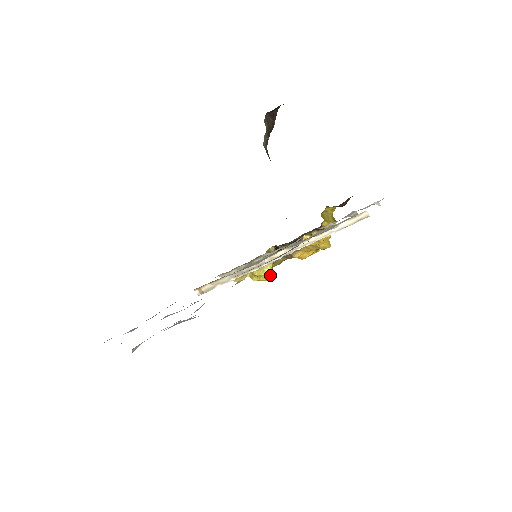
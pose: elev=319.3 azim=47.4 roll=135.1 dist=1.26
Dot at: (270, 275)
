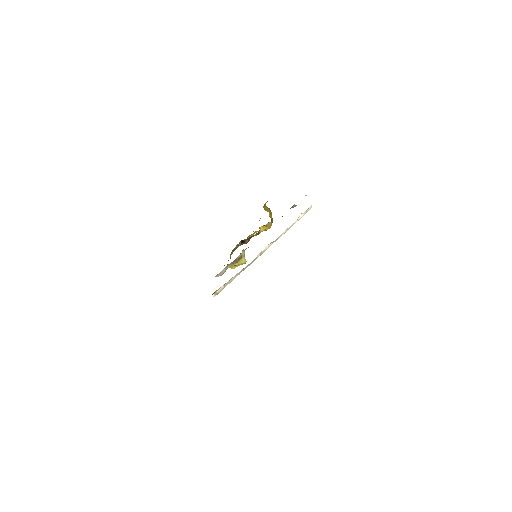
Dot at: (245, 261)
